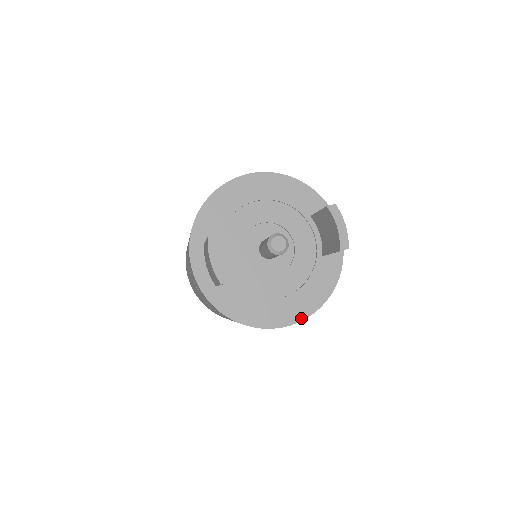
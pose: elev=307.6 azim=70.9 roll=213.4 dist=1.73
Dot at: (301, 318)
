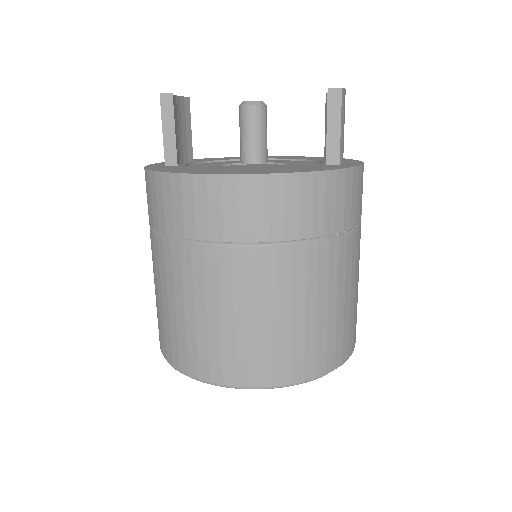
Dot at: (259, 173)
